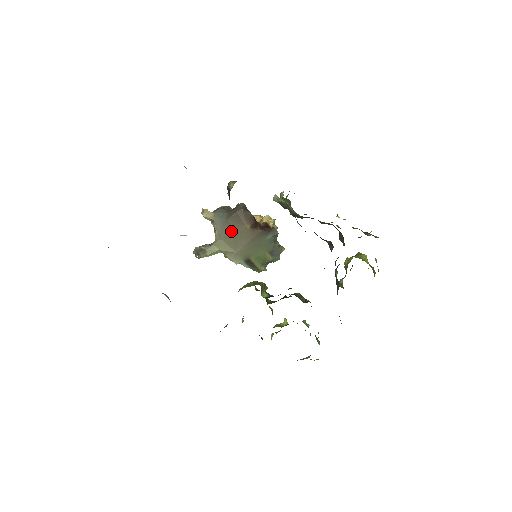
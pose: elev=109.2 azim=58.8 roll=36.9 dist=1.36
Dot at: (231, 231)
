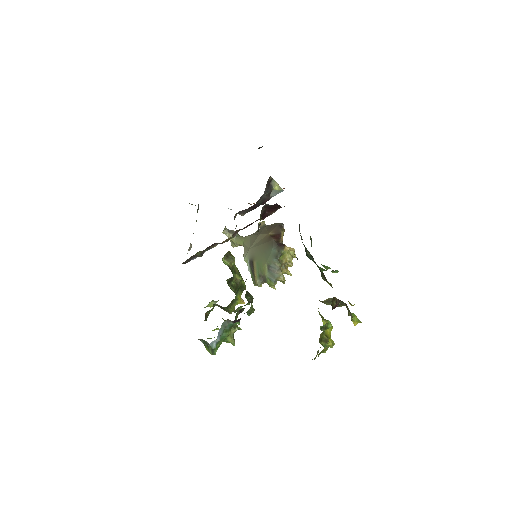
Dot at: (259, 232)
